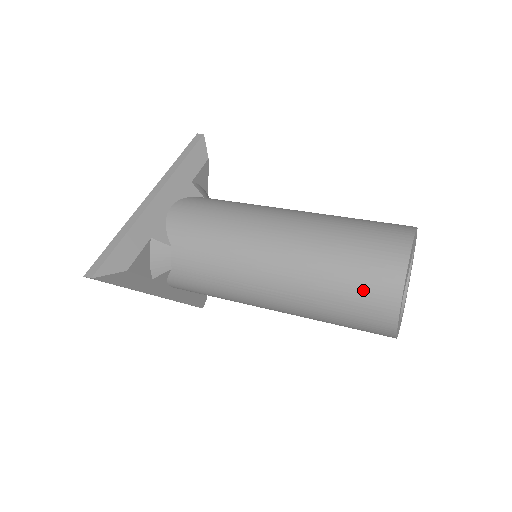
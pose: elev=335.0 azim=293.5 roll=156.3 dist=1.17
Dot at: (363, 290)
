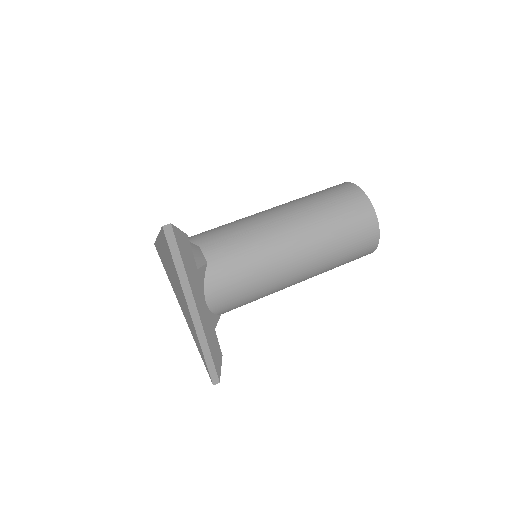
Dot at: occluded
